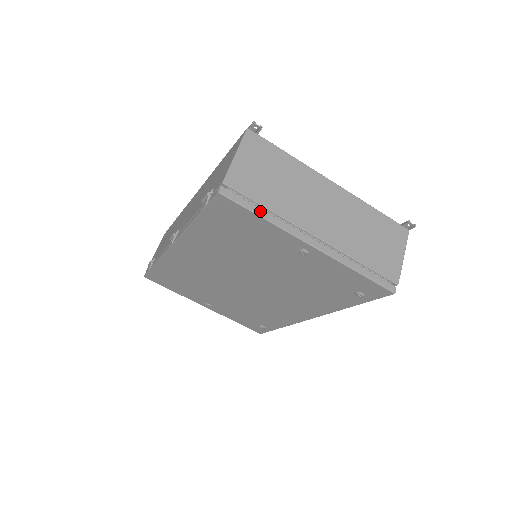
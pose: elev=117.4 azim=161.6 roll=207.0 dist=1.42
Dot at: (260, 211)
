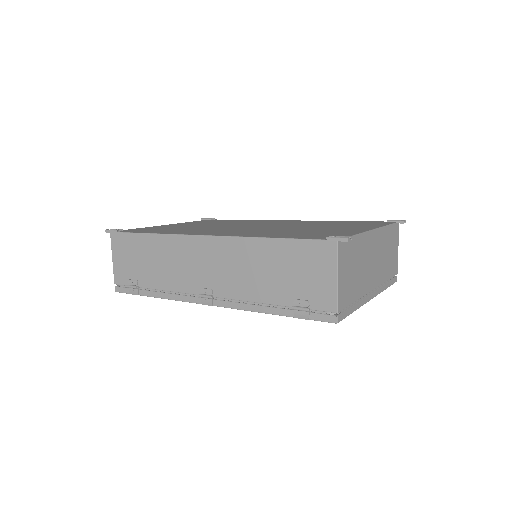
Dot at: (353, 308)
